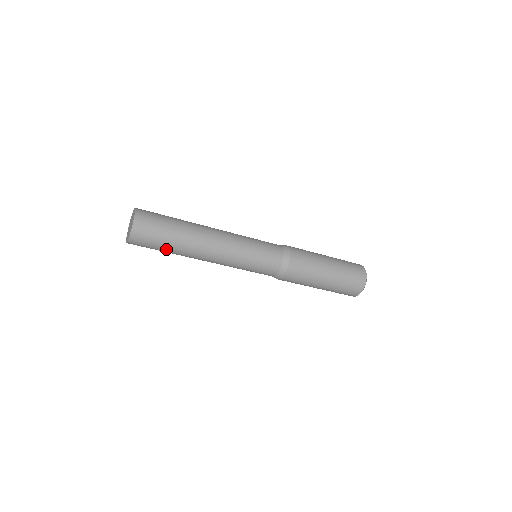
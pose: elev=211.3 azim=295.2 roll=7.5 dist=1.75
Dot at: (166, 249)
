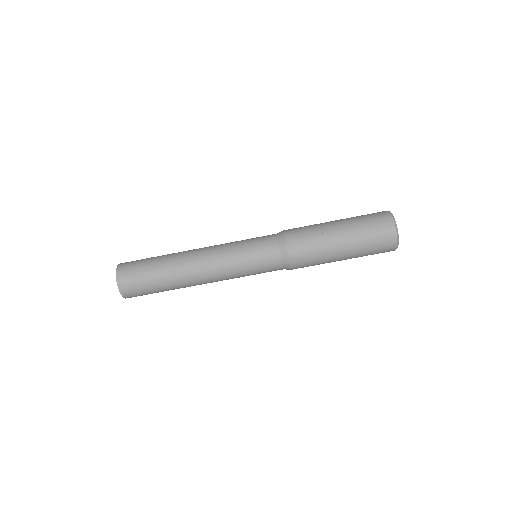
Dot at: (153, 268)
